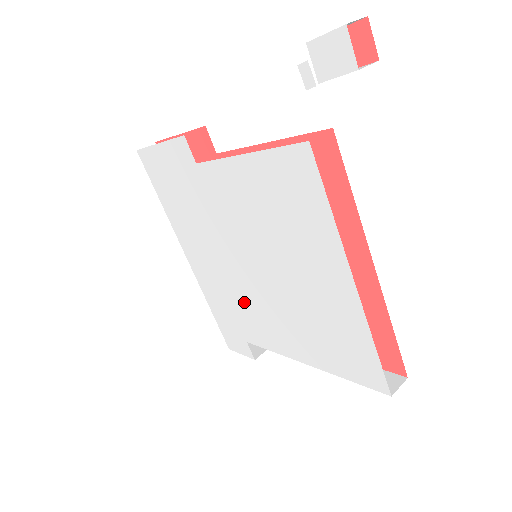
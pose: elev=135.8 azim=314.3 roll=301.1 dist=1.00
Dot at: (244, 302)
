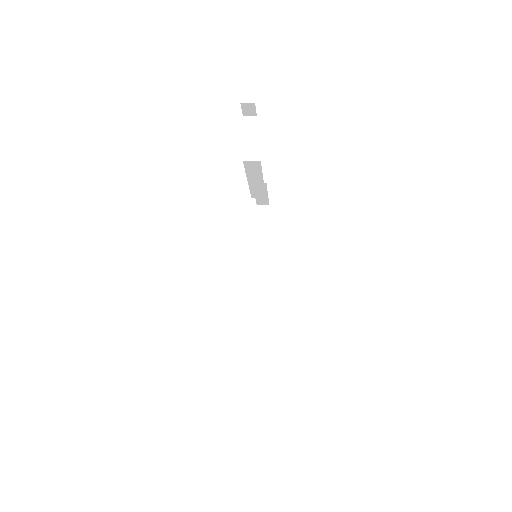
Dot at: occluded
